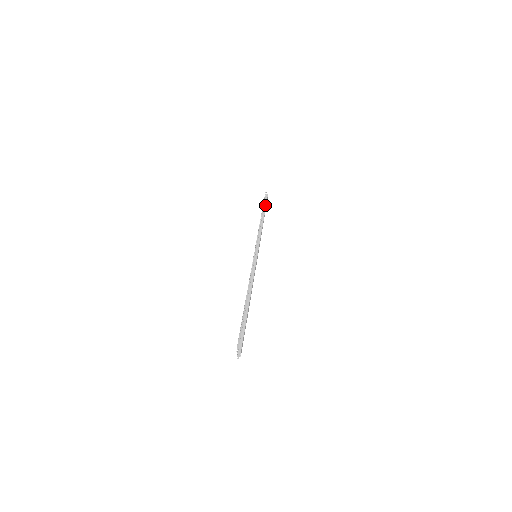
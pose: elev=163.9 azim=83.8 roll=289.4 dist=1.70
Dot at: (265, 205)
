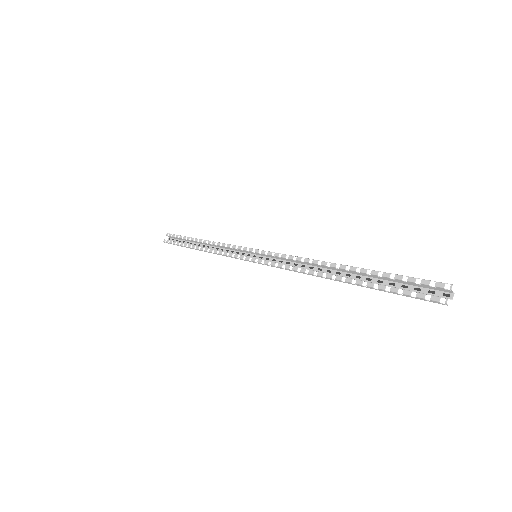
Dot at: (184, 239)
